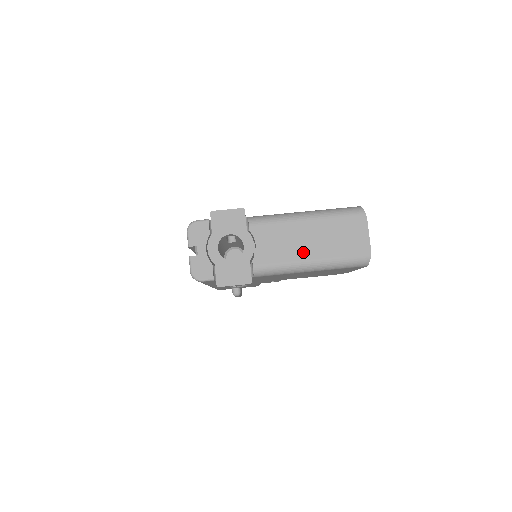
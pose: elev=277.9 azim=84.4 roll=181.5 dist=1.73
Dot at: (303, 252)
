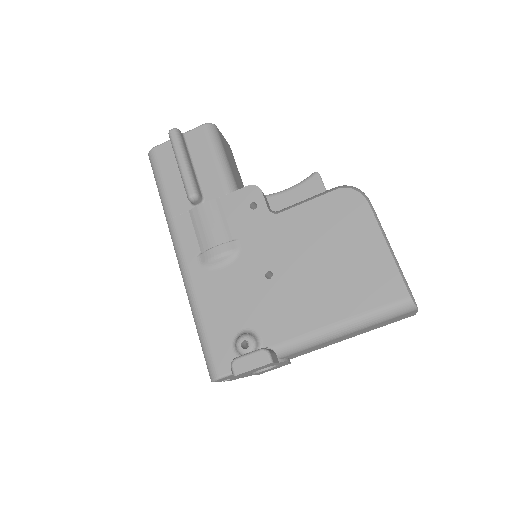
Dot at: occluded
